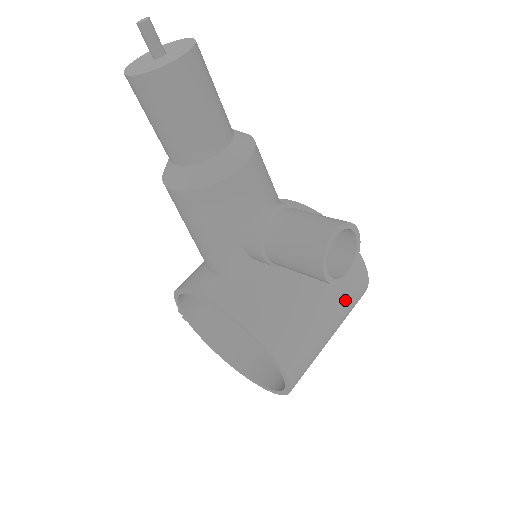
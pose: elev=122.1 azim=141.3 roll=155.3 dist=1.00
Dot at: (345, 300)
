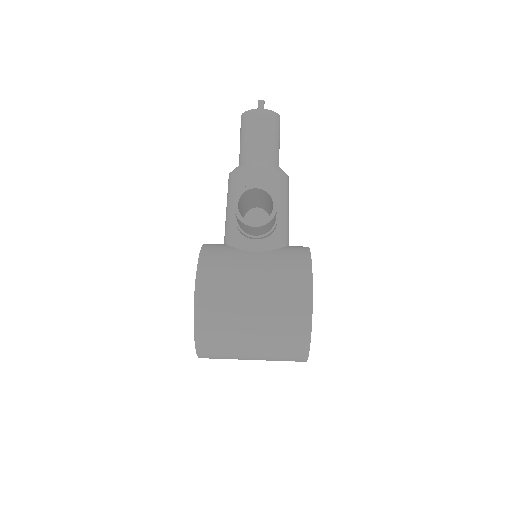
Dot at: (277, 301)
